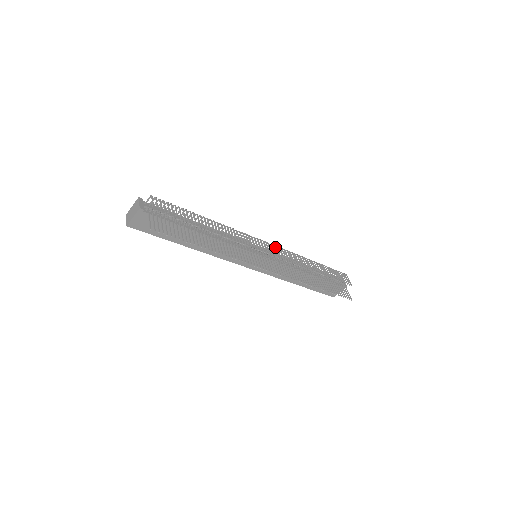
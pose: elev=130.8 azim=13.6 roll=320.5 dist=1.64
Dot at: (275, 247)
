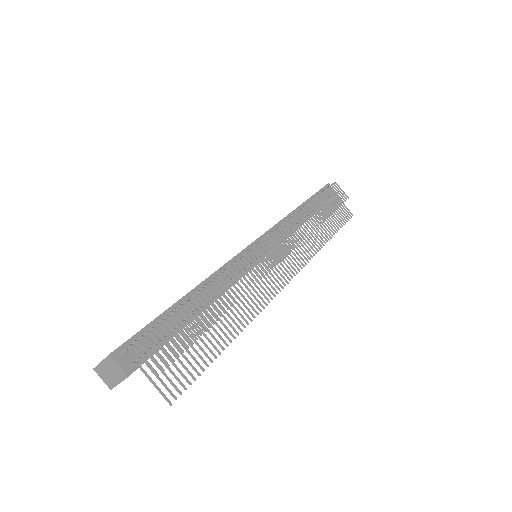
Dot at: occluded
